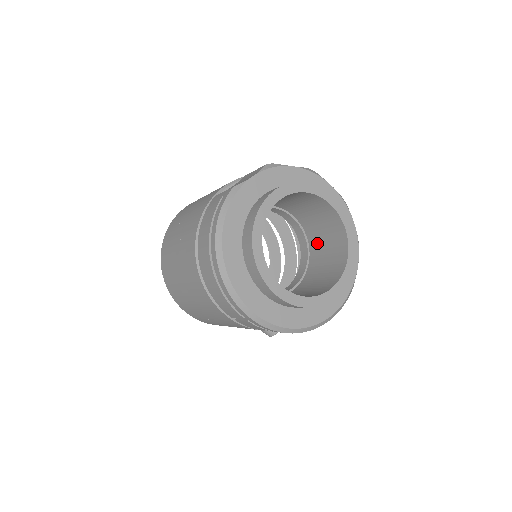
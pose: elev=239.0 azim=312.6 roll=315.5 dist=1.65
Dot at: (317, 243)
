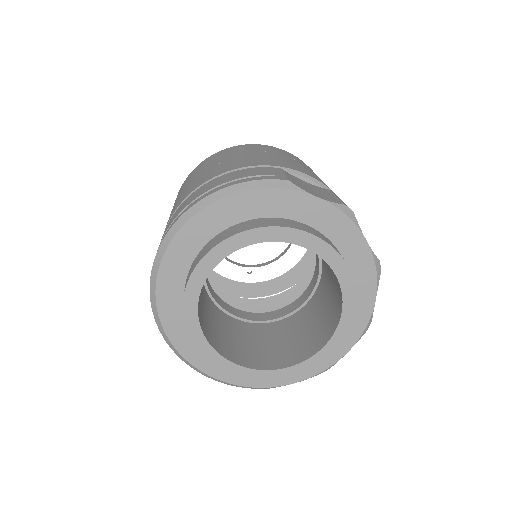
Dot at: (303, 319)
